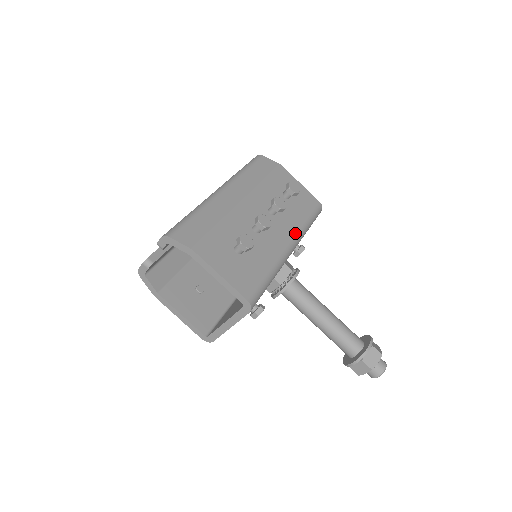
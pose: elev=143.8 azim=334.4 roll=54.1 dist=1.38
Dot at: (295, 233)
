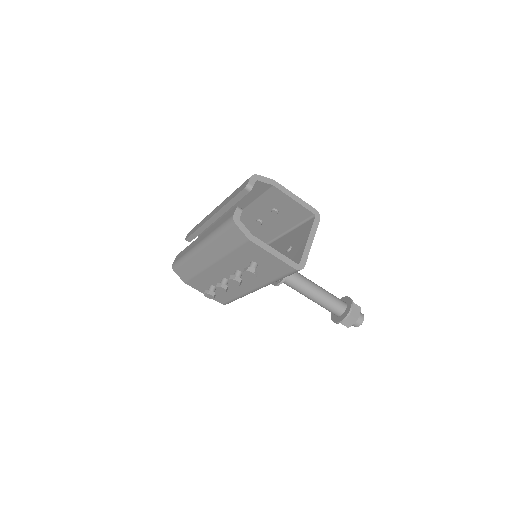
Dot at: occluded
